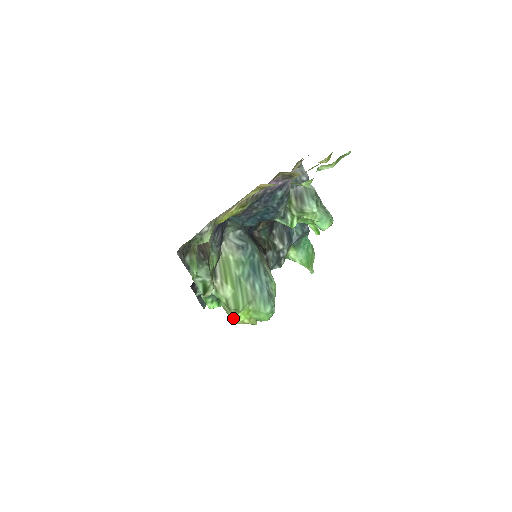
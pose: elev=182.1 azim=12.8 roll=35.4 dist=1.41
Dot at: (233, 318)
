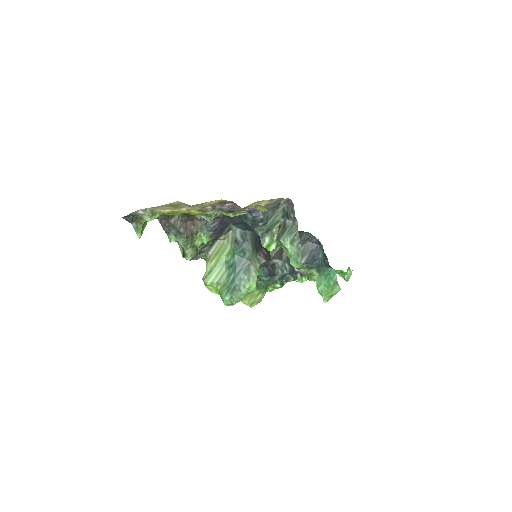
Dot at: (206, 287)
